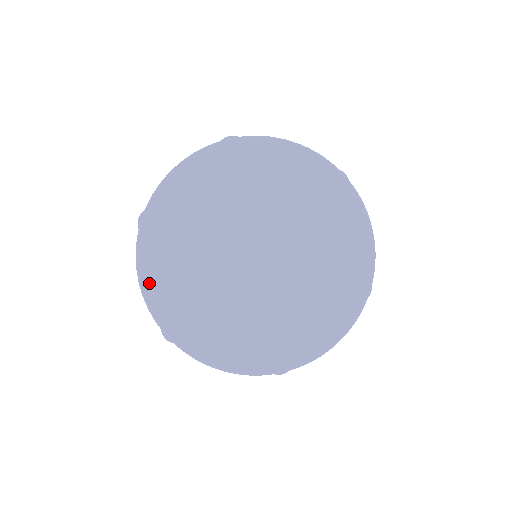
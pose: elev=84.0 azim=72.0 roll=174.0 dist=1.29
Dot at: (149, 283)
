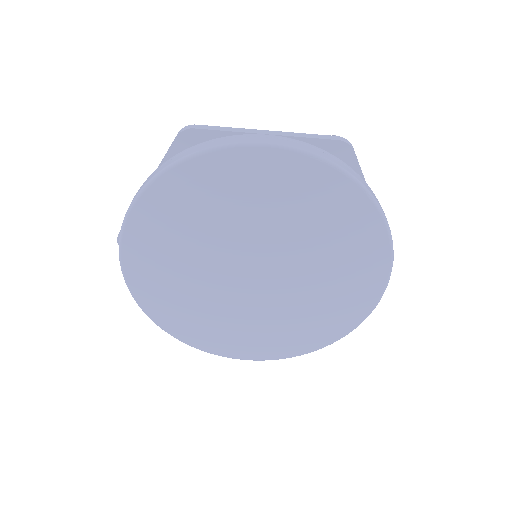
Dot at: (153, 312)
